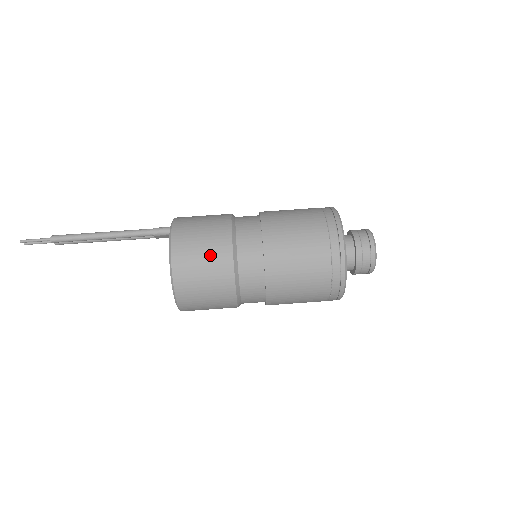
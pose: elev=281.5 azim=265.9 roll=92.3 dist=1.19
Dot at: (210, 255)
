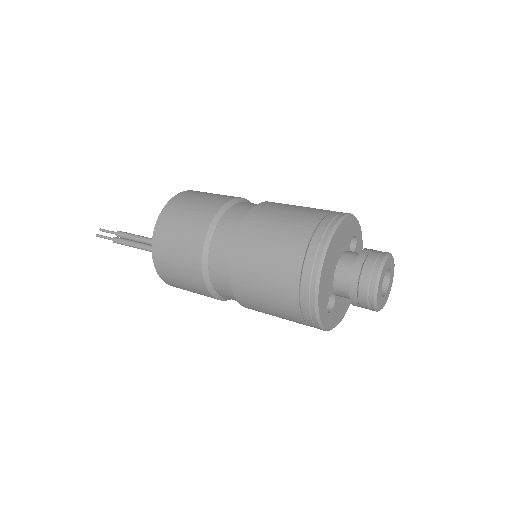
Dot at: occluded
